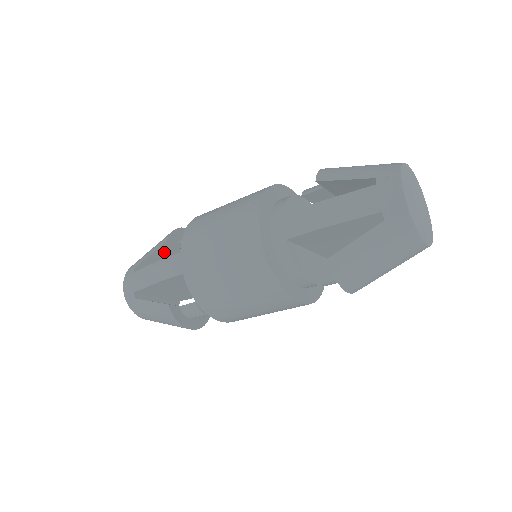
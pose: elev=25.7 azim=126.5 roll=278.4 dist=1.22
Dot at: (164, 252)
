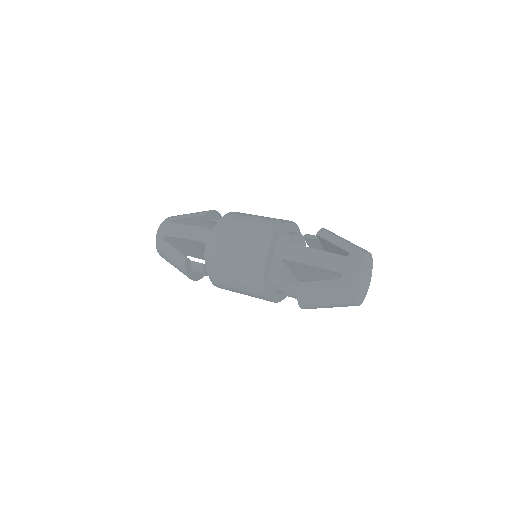
Dot at: (197, 220)
